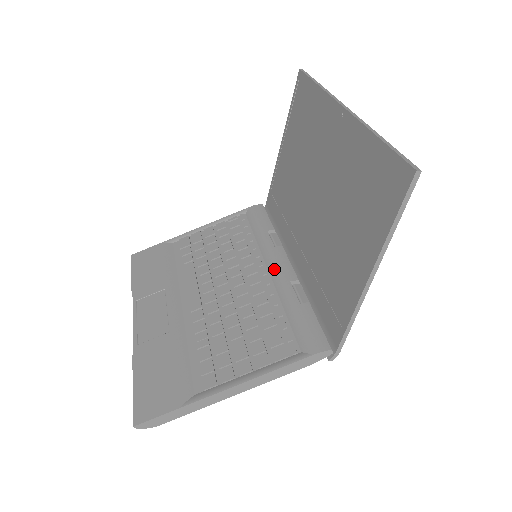
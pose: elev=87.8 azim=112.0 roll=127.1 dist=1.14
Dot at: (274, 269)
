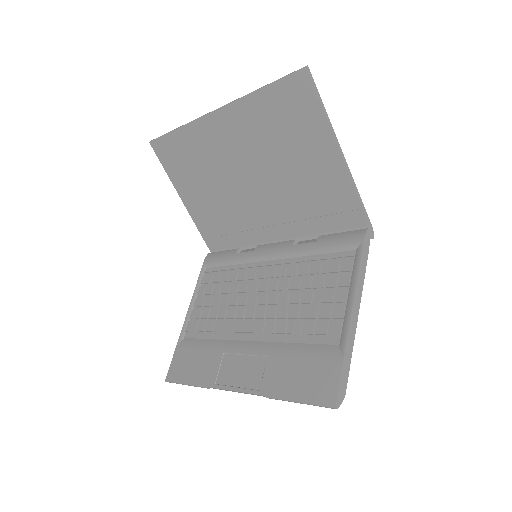
Dot at: (273, 255)
